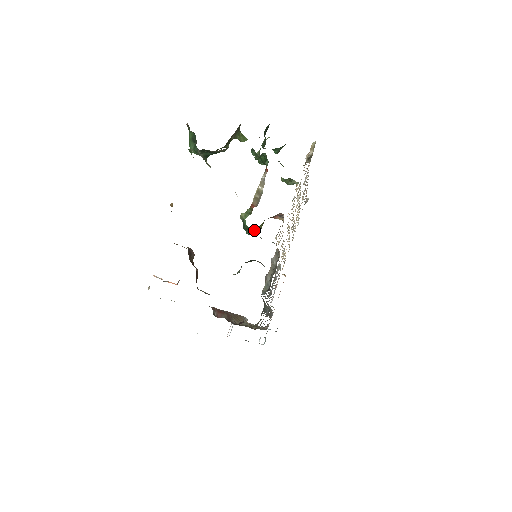
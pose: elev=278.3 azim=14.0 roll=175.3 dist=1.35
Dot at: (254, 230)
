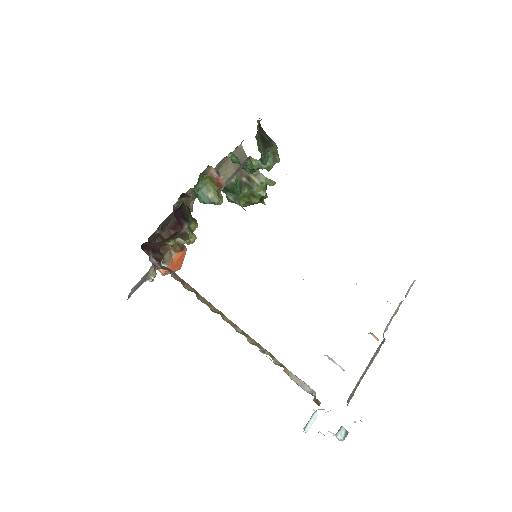
Dot at: (202, 195)
